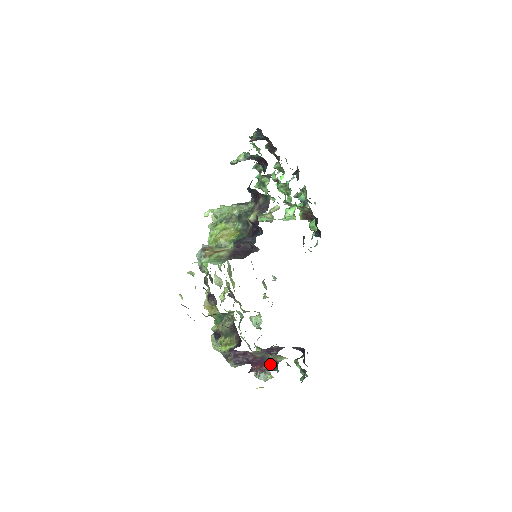
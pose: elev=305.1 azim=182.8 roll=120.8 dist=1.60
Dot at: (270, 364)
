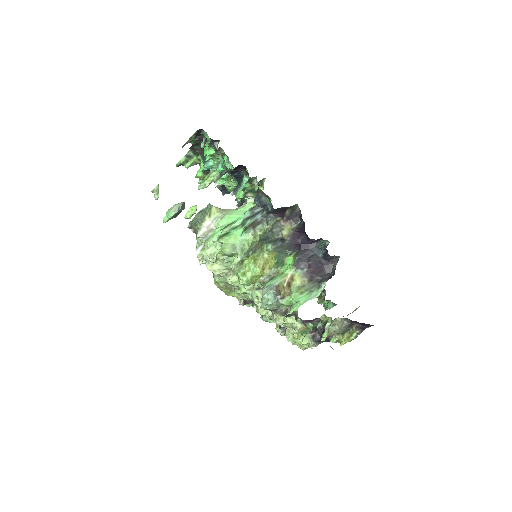
Dot at: occluded
